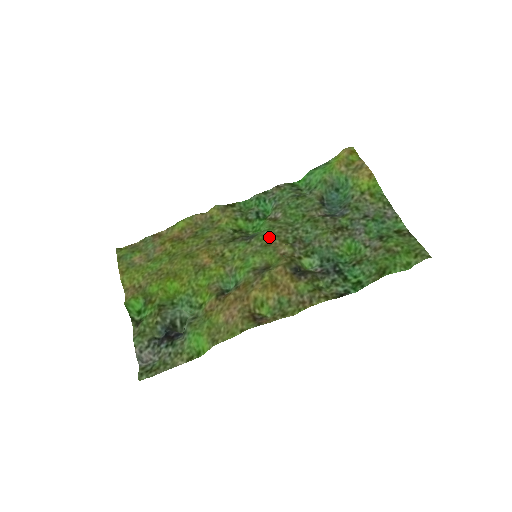
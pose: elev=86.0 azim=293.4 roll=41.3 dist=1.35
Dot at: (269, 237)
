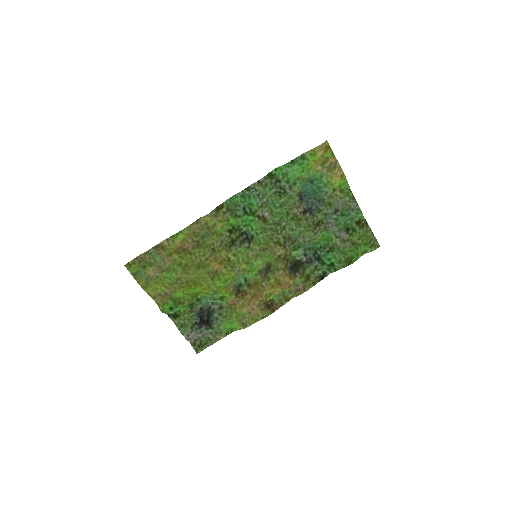
Dot at: (265, 241)
